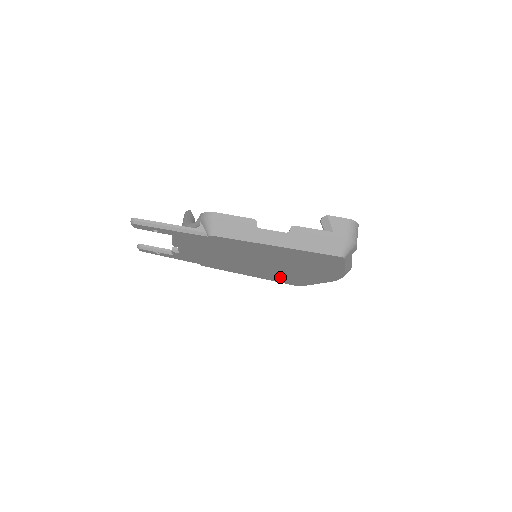
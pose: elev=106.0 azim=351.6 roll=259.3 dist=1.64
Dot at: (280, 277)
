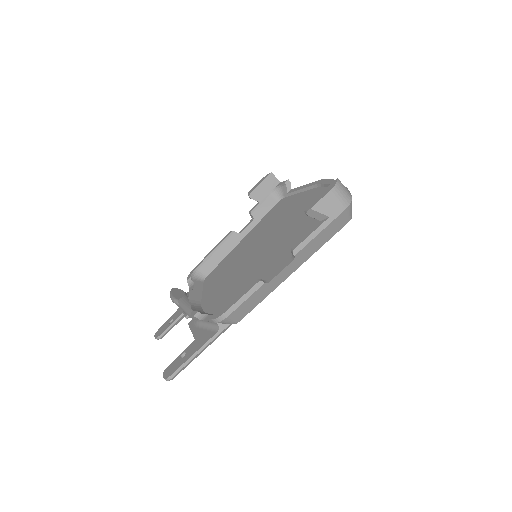
Dot at: occluded
